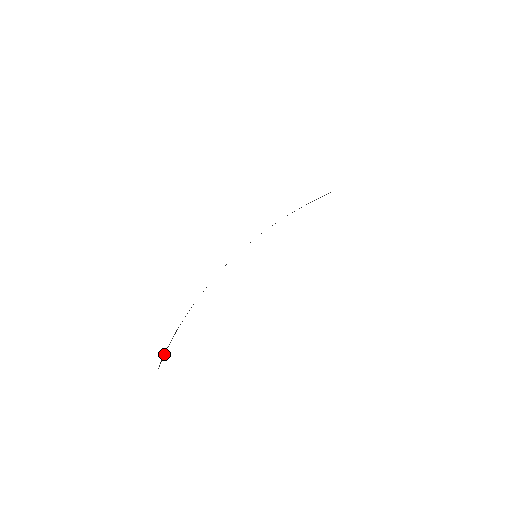
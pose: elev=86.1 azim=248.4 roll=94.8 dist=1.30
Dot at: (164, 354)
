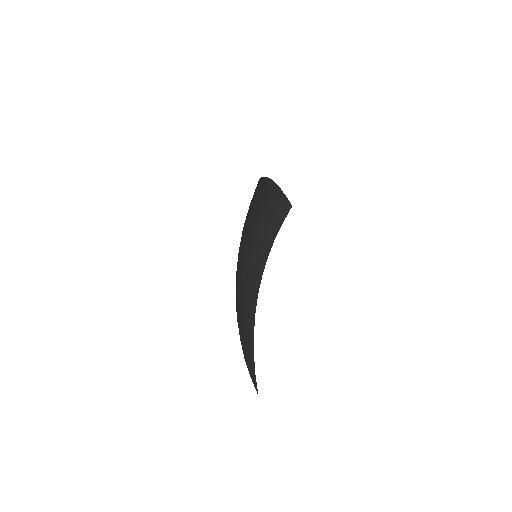
Dot at: (254, 378)
